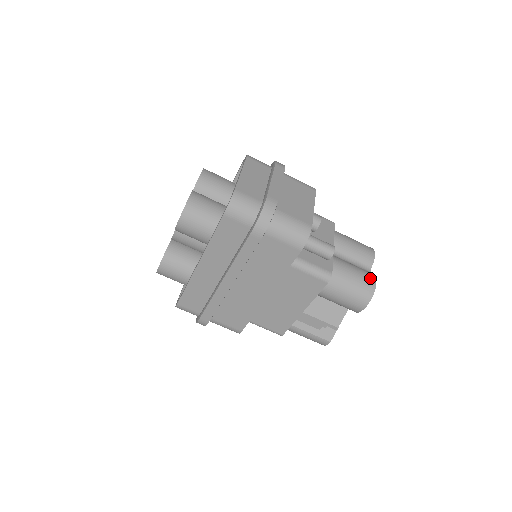
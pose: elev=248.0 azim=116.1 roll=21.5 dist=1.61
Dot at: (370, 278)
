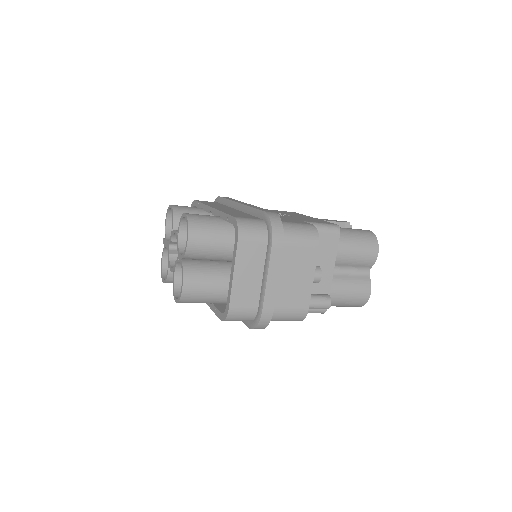
Dot at: (365, 293)
